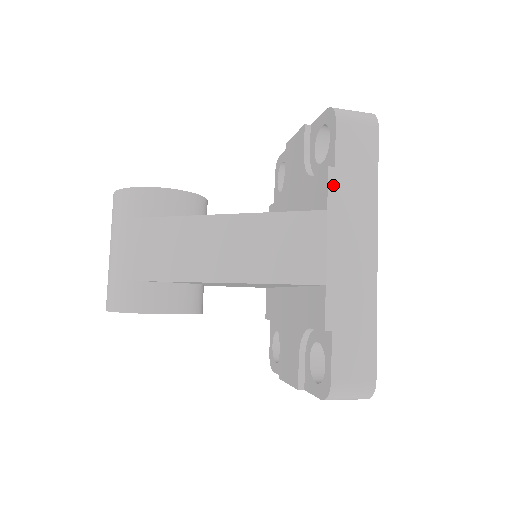
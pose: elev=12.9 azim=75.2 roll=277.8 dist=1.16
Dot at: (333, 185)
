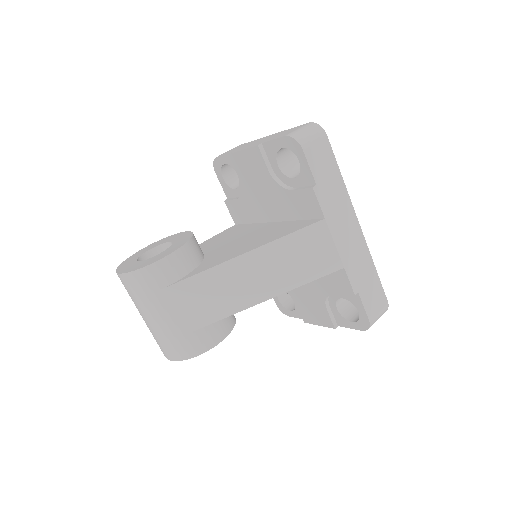
Dot at: (321, 199)
